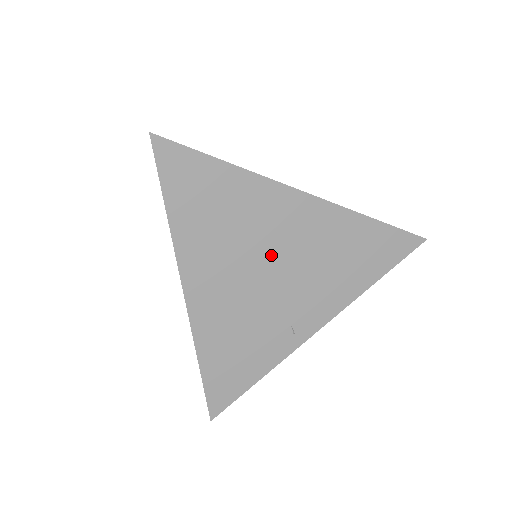
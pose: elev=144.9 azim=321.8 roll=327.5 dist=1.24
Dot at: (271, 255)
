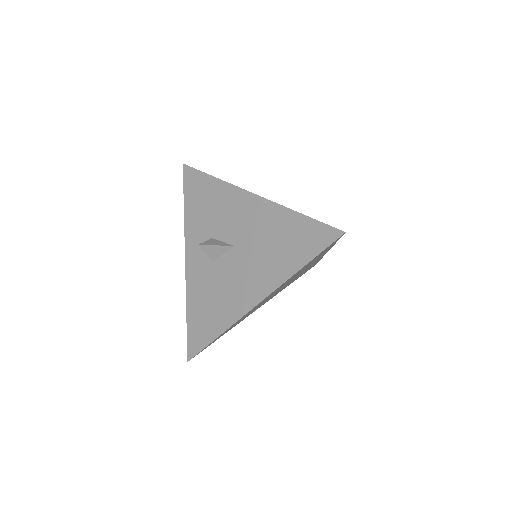
Dot at: occluded
